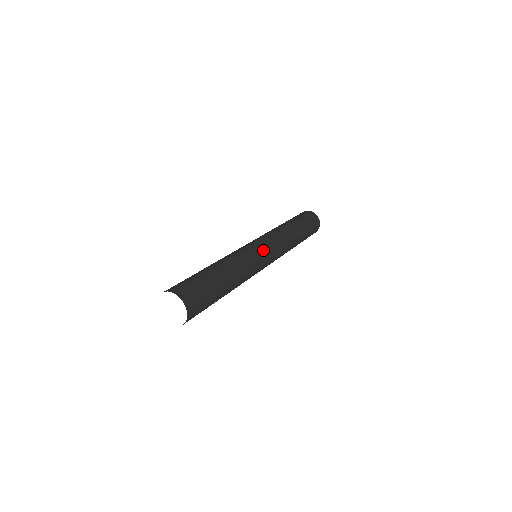
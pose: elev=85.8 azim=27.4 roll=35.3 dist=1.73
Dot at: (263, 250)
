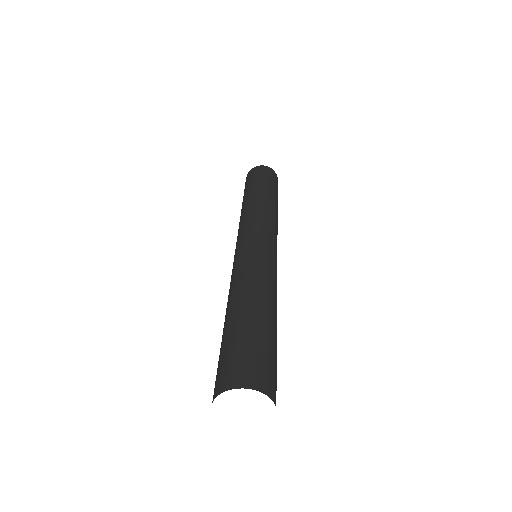
Dot at: (256, 241)
